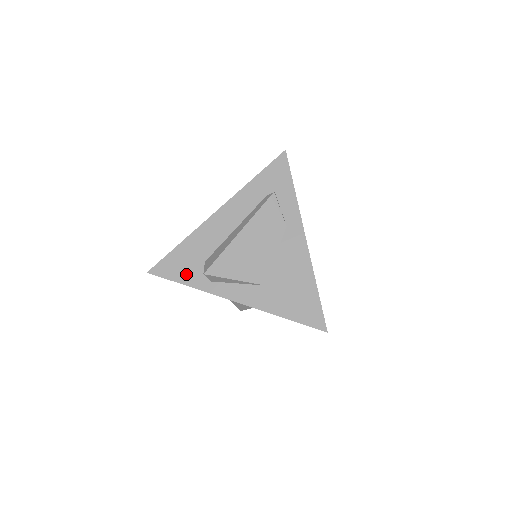
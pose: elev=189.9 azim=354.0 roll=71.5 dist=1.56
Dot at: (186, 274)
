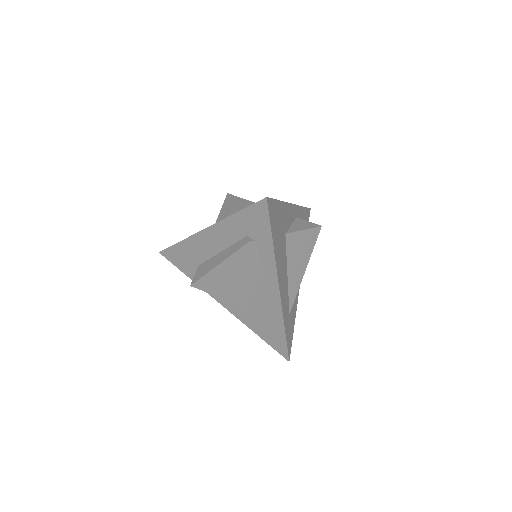
Dot at: (186, 268)
